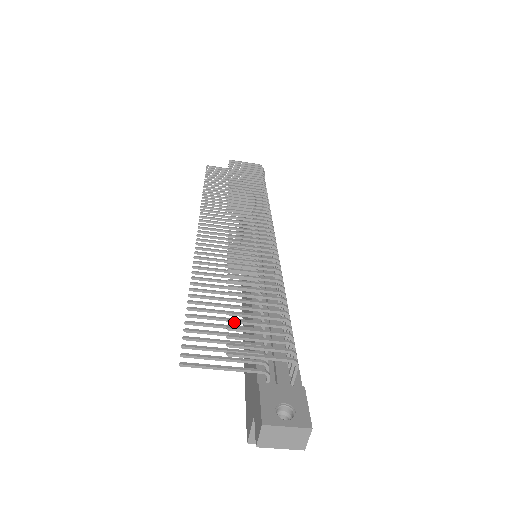
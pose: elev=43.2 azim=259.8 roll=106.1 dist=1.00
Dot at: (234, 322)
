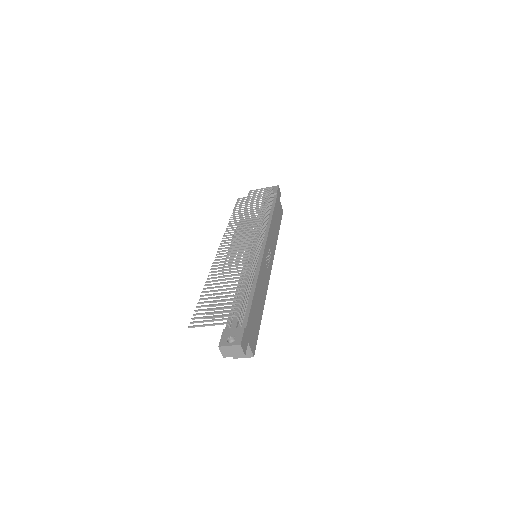
Dot at: (213, 302)
